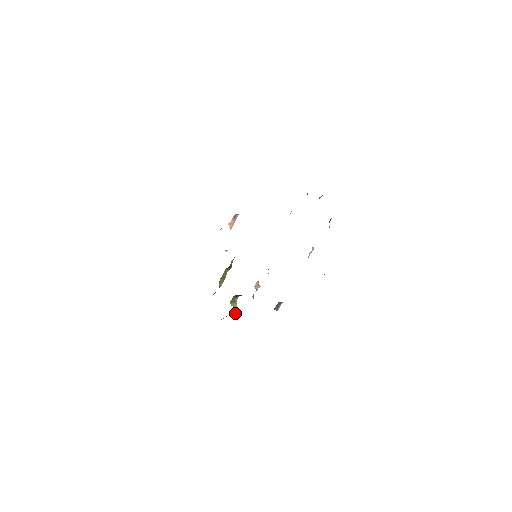
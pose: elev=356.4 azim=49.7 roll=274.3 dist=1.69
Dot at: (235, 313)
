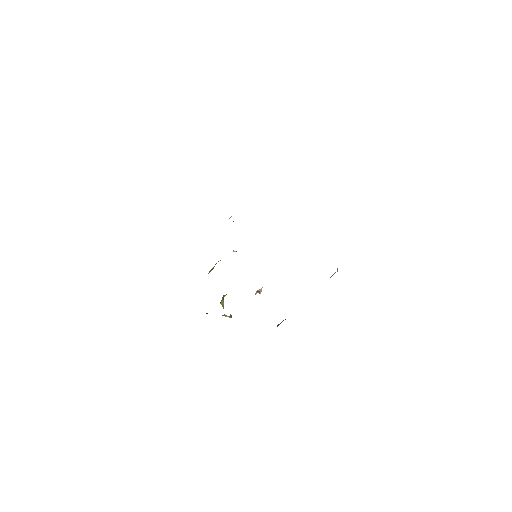
Dot at: (226, 315)
